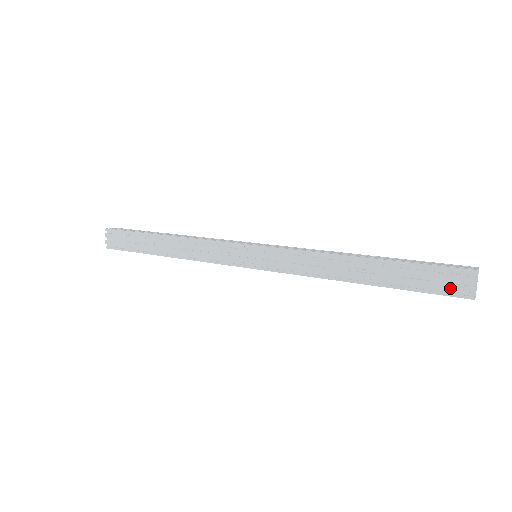
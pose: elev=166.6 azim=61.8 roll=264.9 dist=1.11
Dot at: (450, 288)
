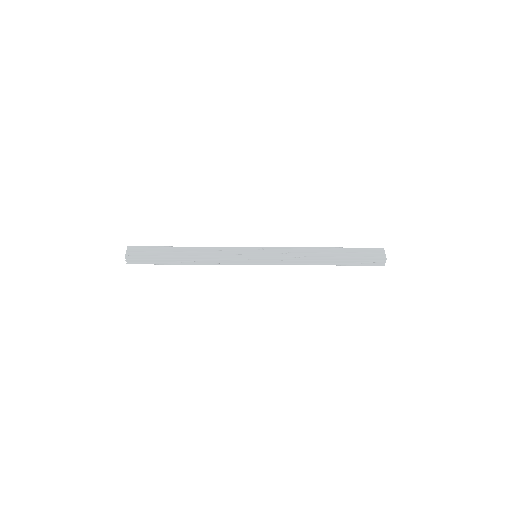
Dot at: (374, 256)
